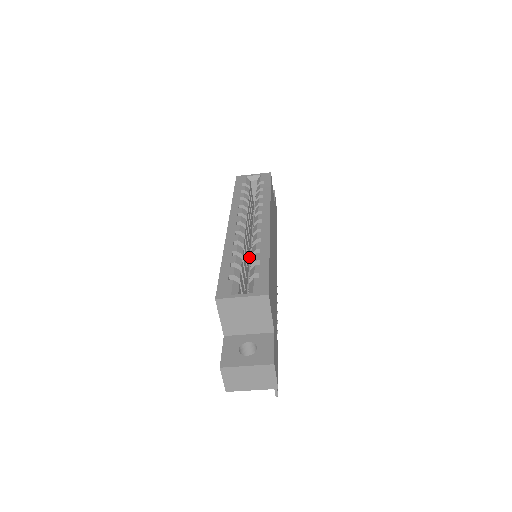
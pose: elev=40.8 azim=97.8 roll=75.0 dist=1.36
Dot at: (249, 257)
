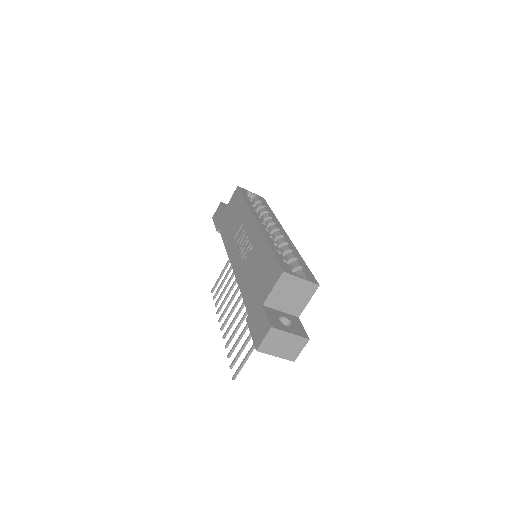
Dot at: occluded
